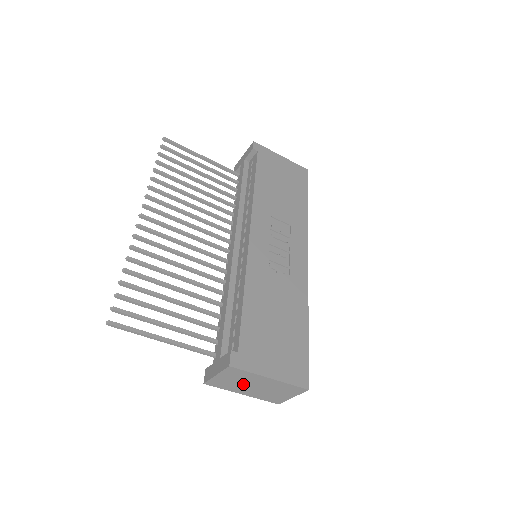
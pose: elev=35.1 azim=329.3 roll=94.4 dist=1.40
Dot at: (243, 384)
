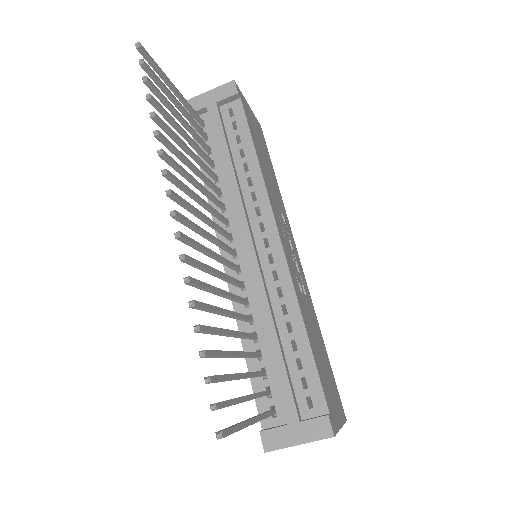
Dot at: occluded
